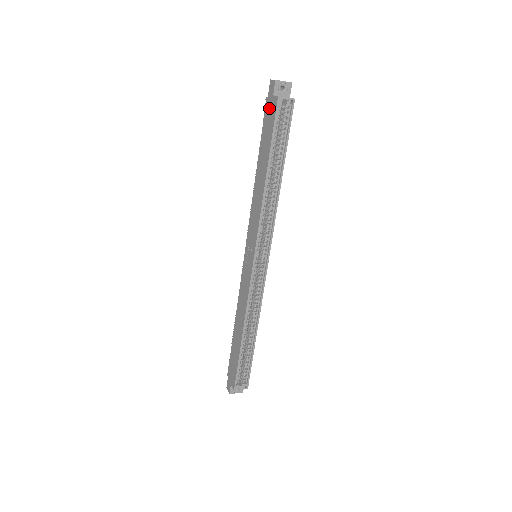
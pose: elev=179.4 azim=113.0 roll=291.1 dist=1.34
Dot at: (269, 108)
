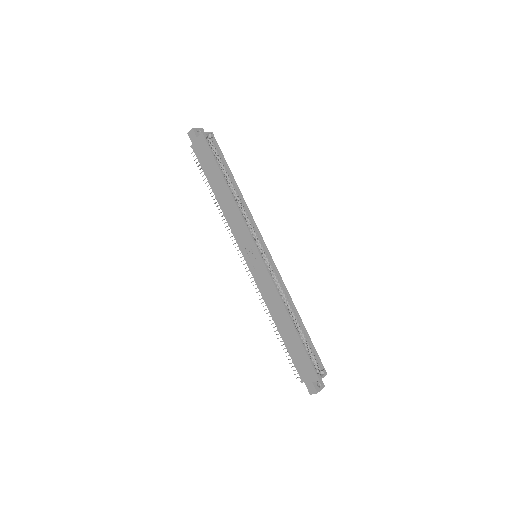
Dot at: (199, 148)
